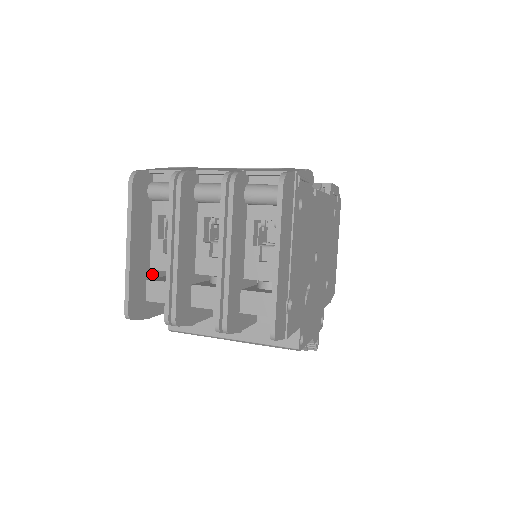
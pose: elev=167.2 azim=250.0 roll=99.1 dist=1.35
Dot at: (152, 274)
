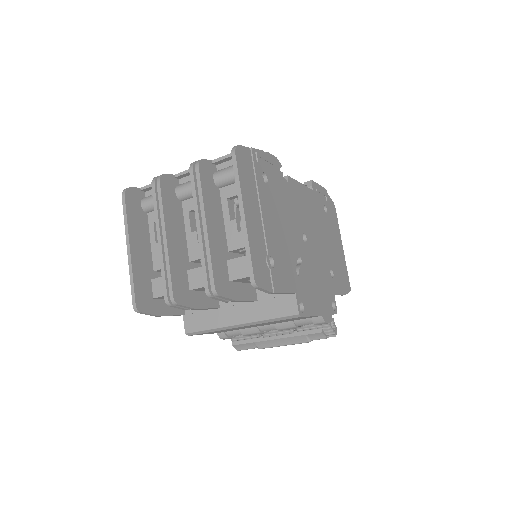
Dot at: (157, 276)
